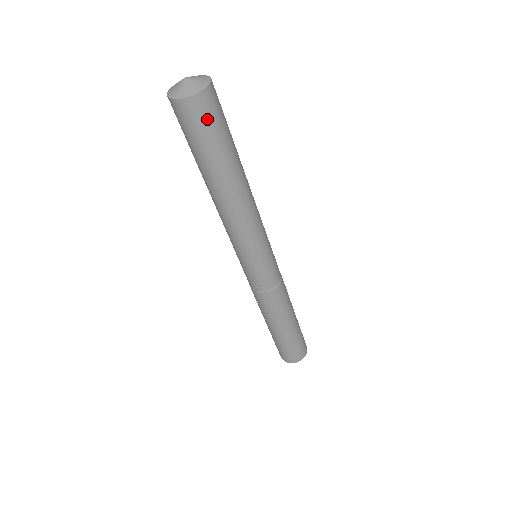
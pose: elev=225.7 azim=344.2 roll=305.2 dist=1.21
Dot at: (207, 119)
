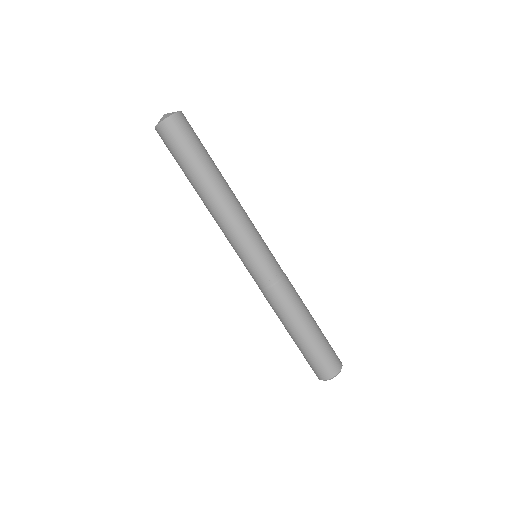
Dot at: (189, 129)
